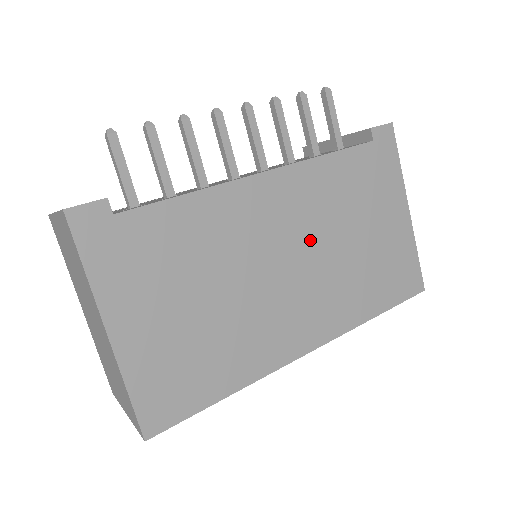
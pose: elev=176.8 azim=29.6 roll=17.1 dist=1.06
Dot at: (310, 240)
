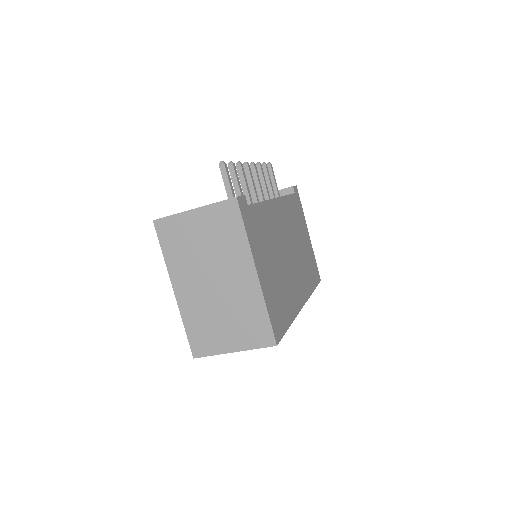
Dot at: (292, 240)
